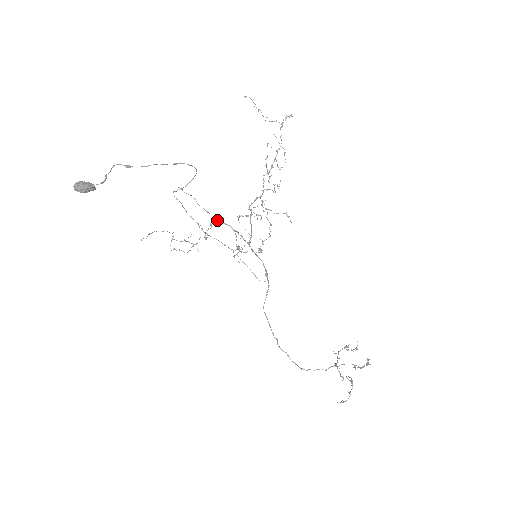
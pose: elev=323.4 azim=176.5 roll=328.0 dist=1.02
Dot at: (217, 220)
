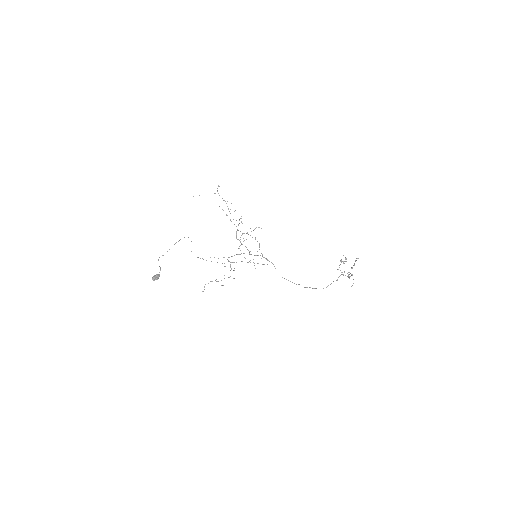
Dot at: occluded
